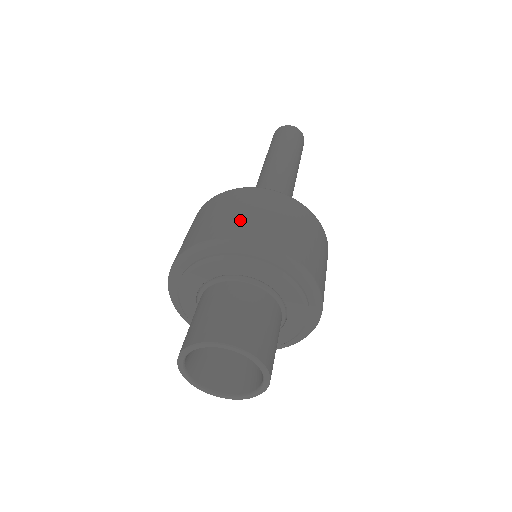
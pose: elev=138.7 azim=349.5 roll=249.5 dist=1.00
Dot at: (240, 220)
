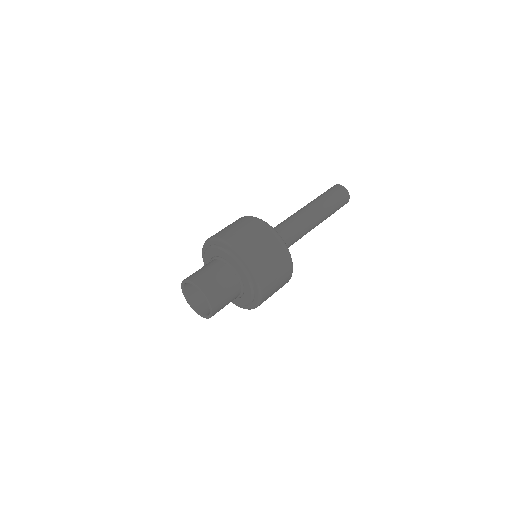
Dot at: occluded
